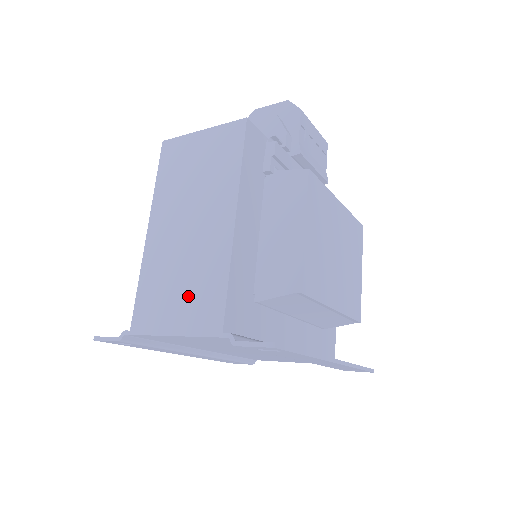
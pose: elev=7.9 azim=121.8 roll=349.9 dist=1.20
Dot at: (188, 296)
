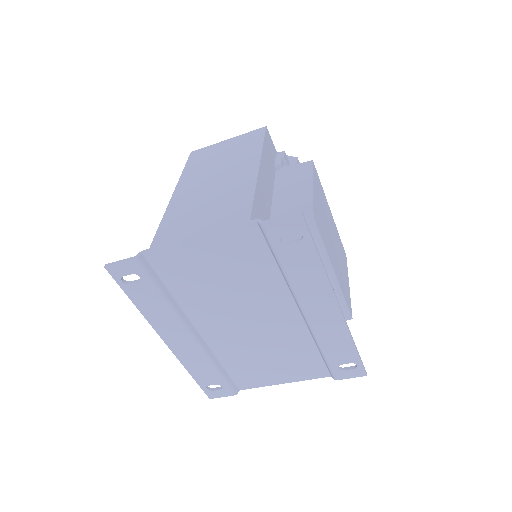
Dot at: (214, 213)
